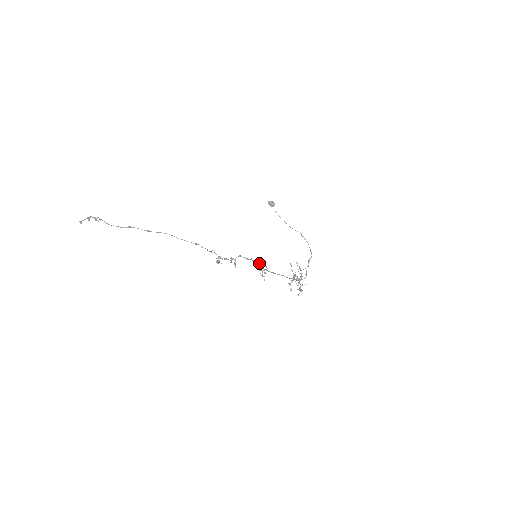
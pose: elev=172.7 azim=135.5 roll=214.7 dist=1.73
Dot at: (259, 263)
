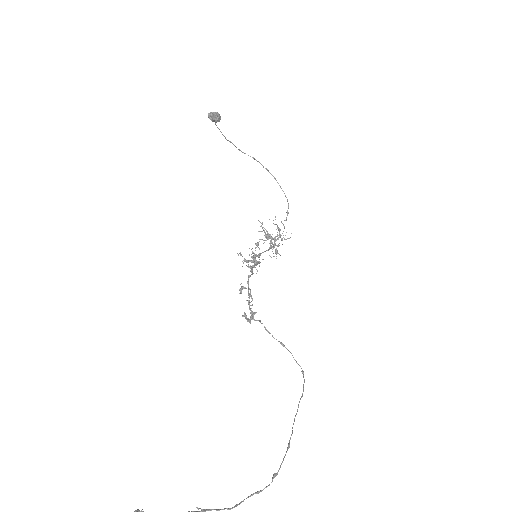
Dot at: (259, 263)
